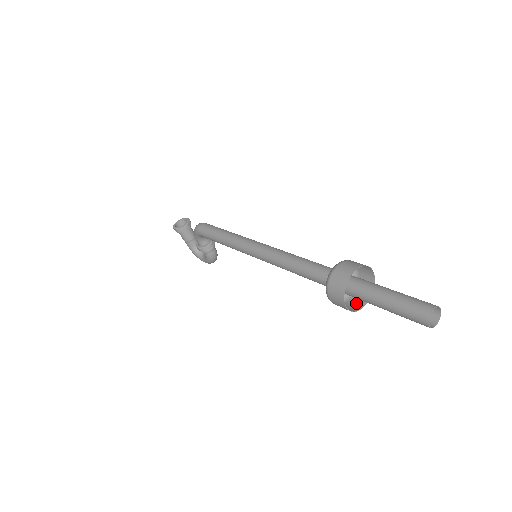
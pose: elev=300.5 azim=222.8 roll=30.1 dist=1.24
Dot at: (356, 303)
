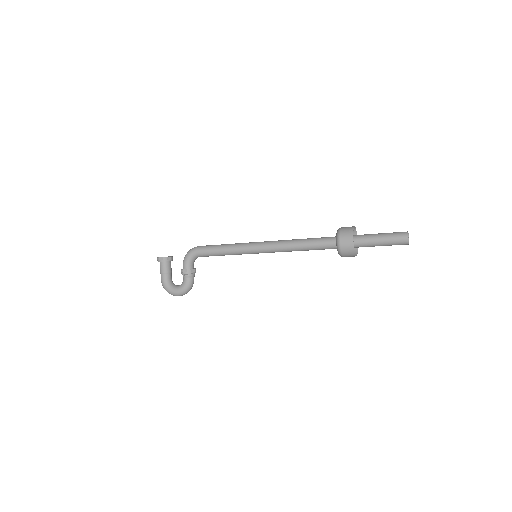
Dot at: (350, 256)
